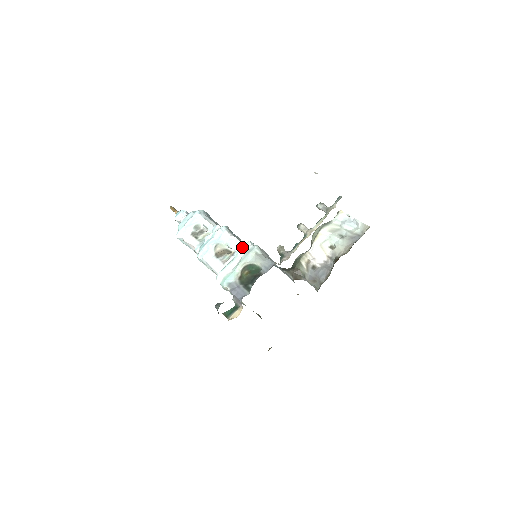
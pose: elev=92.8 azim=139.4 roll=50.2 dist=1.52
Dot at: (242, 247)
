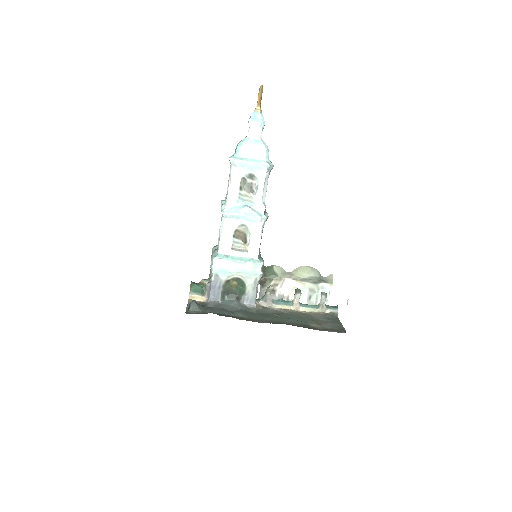
Dot at: (254, 262)
